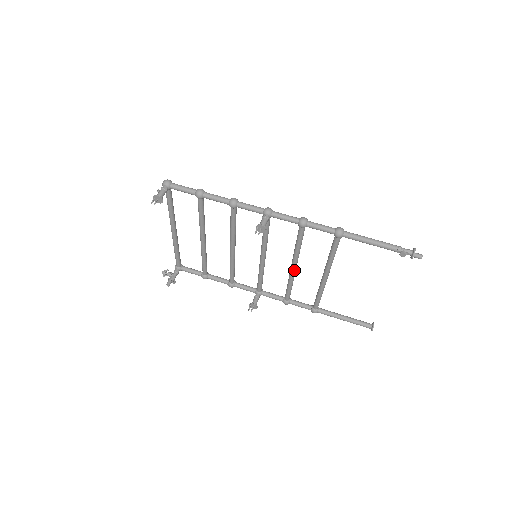
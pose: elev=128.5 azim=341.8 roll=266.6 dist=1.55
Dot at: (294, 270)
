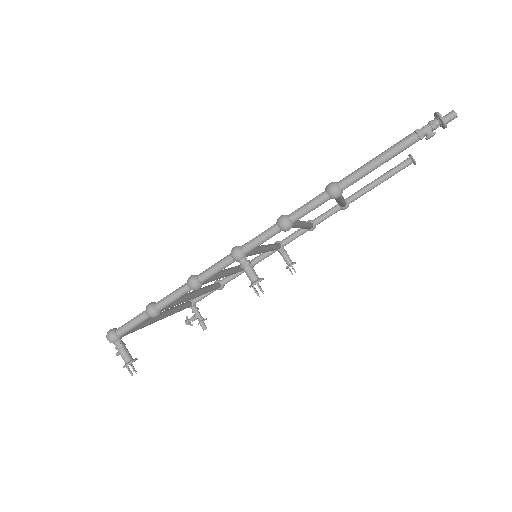
Dot at: (304, 226)
